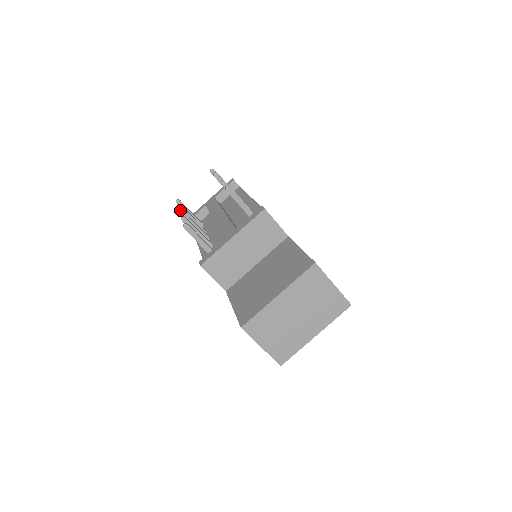
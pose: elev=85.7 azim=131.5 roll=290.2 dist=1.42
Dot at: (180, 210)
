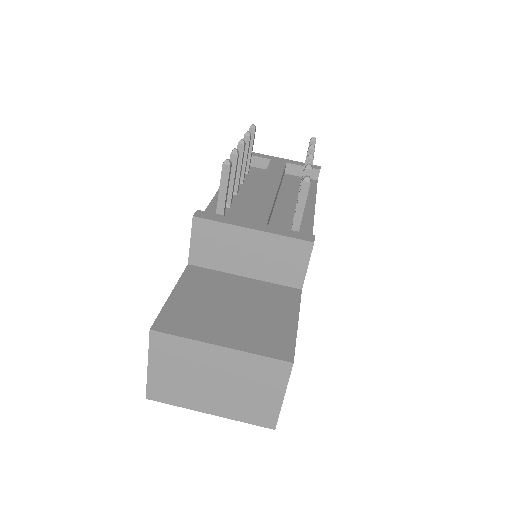
Dot at: occluded
